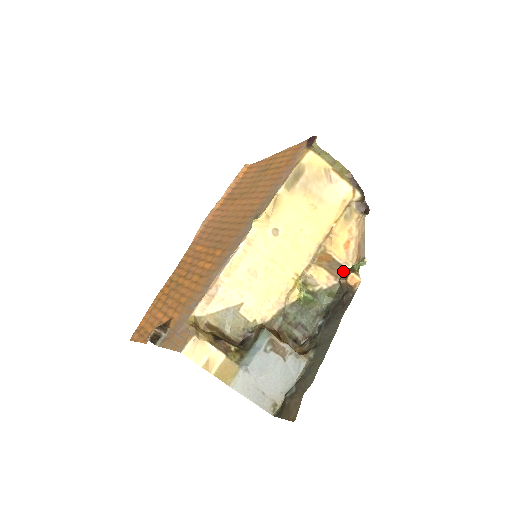
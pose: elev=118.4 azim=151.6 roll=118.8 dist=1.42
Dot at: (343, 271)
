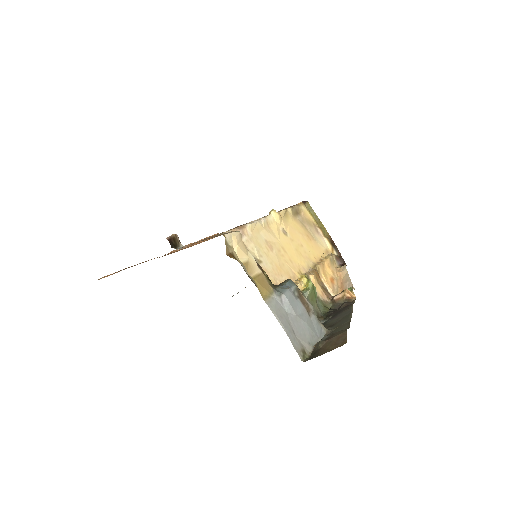
Dot at: (332, 296)
